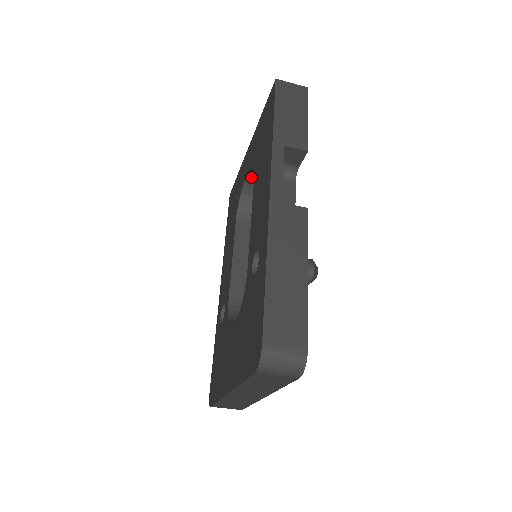
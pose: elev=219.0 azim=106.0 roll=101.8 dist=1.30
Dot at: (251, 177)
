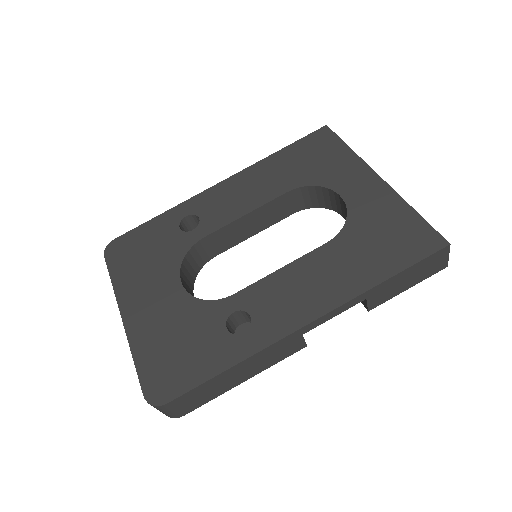
Dot at: (341, 200)
